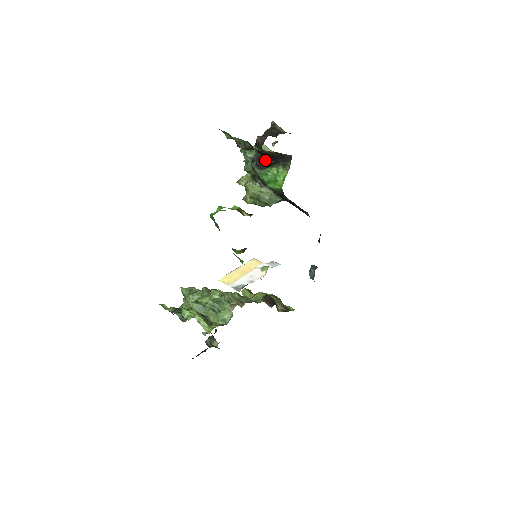
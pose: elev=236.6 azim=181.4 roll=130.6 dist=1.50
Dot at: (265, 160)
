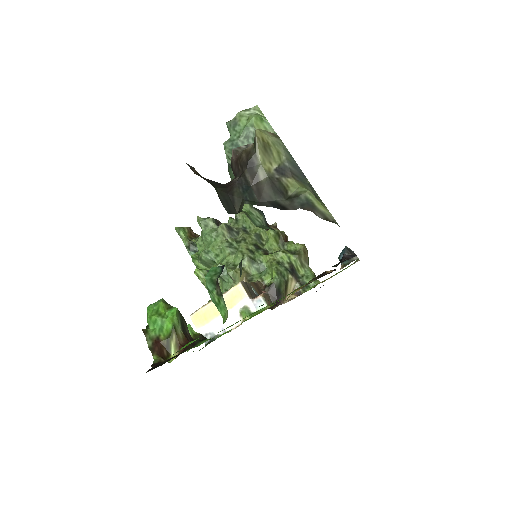
Dot at: occluded
